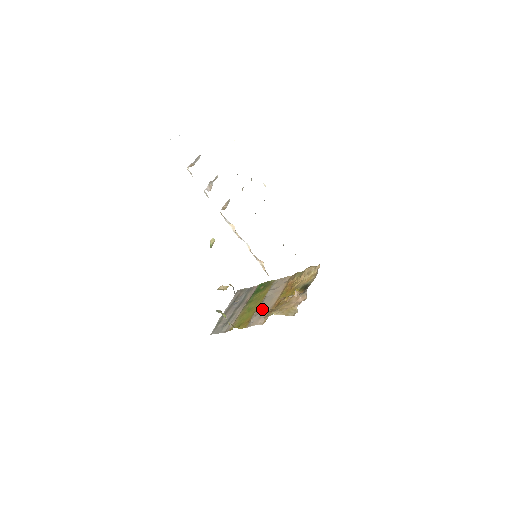
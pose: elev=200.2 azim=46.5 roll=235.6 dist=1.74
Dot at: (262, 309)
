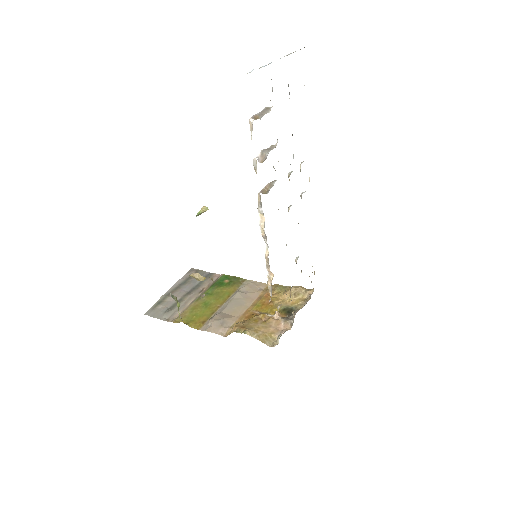
Dot at: (226, 314)
